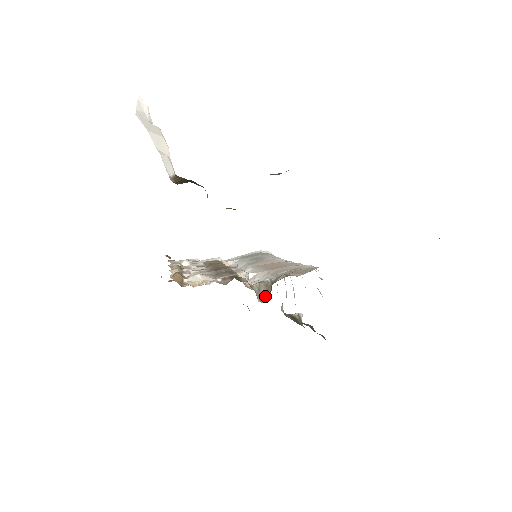
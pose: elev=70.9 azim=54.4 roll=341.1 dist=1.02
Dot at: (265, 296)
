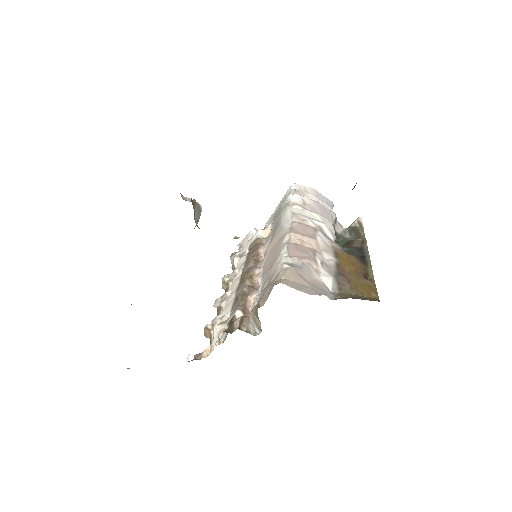
Dot at: (260, 323)
